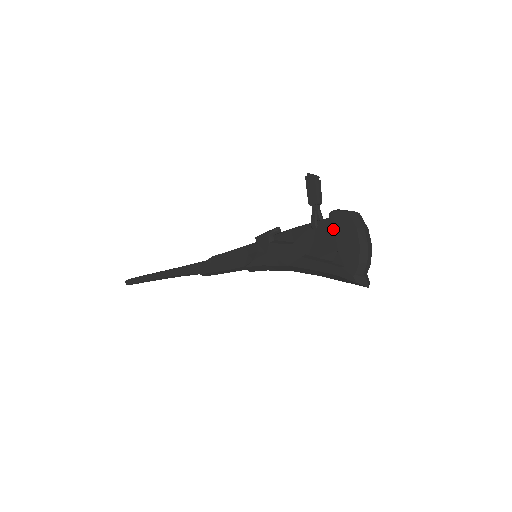
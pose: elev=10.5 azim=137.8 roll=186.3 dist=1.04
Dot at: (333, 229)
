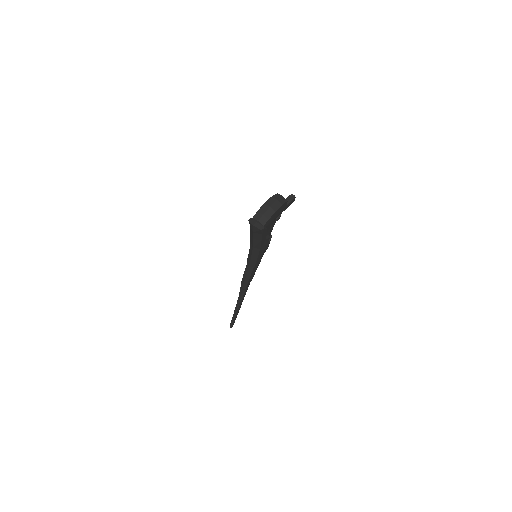
Dot at: occluded
